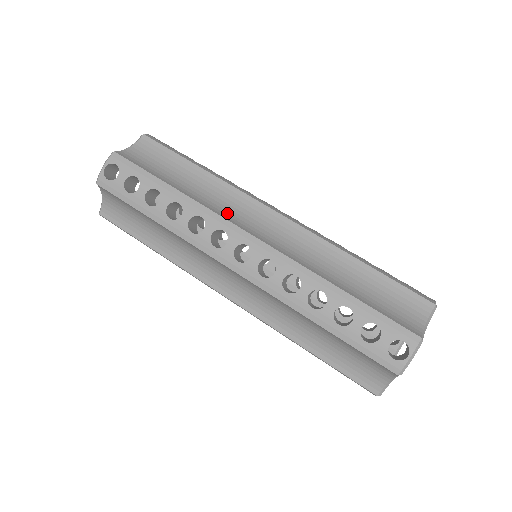
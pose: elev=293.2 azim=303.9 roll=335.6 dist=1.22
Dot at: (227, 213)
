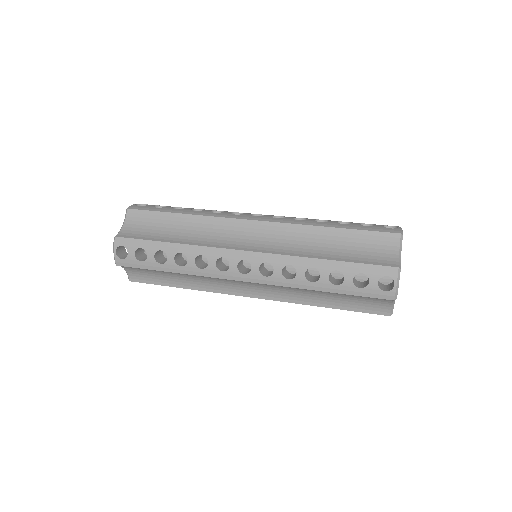
Dot at: (218, 241)
